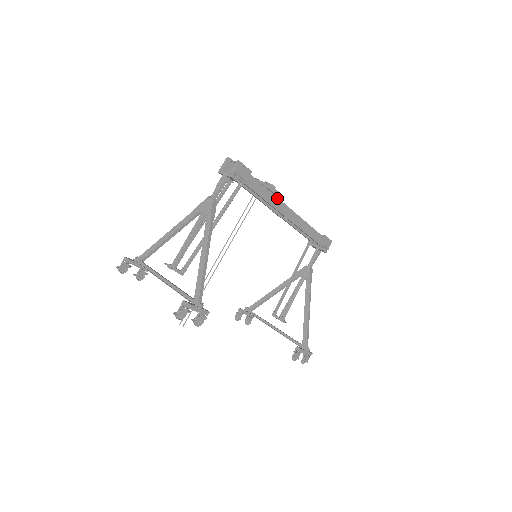
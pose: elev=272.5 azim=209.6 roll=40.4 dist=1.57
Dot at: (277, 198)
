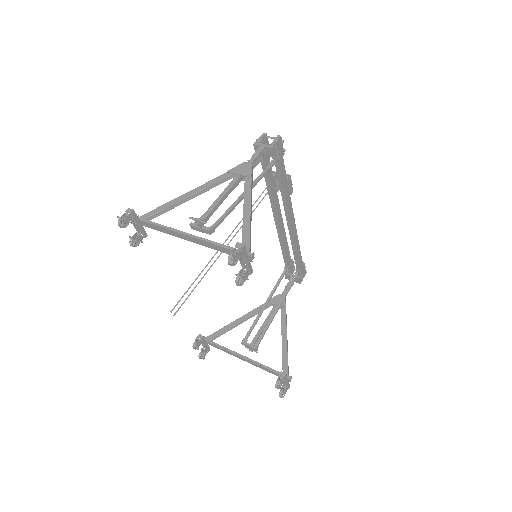
Dot at: (290, 197)
